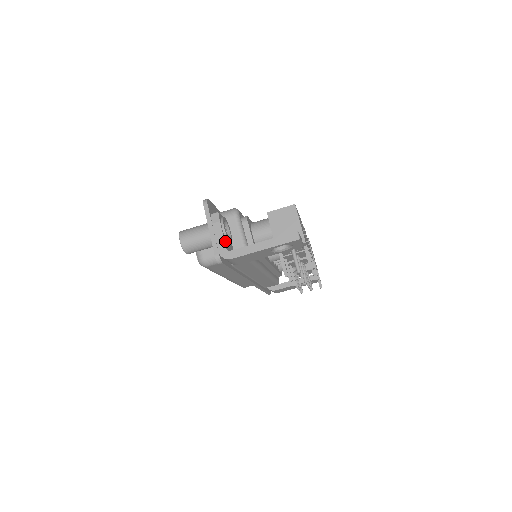
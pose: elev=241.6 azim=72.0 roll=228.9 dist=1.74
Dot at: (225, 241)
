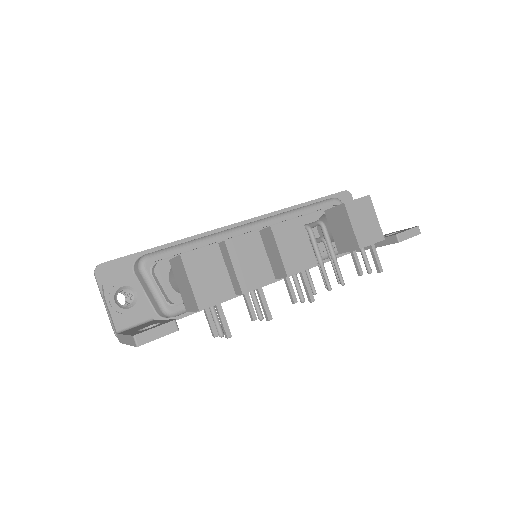
Dot at: (117, 319)
